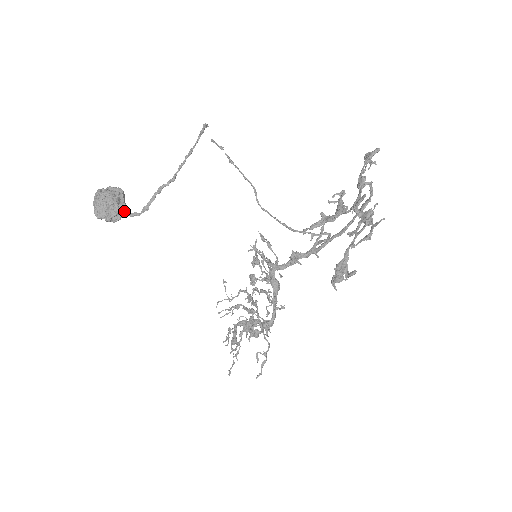
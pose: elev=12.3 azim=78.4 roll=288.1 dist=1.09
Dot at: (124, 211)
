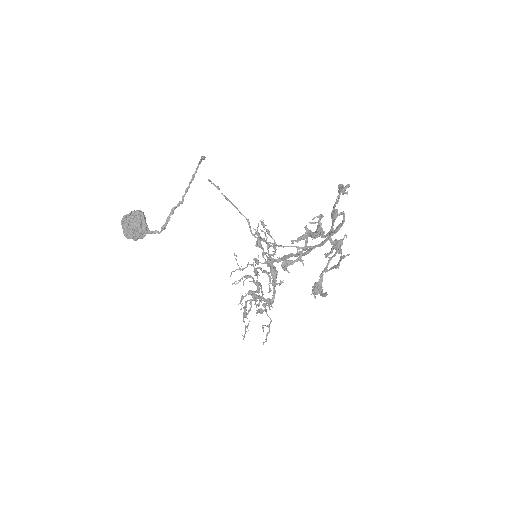
Dot at: (147, 231)
